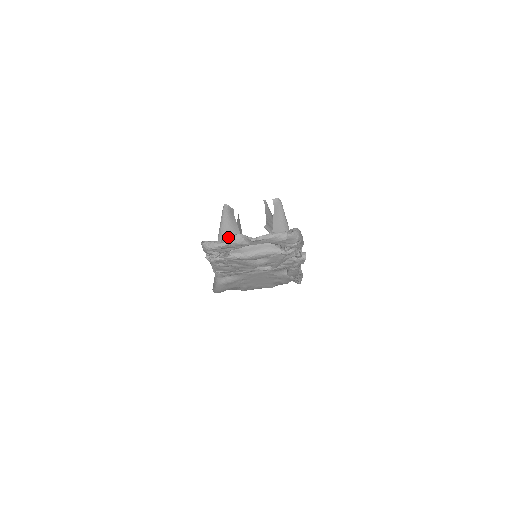
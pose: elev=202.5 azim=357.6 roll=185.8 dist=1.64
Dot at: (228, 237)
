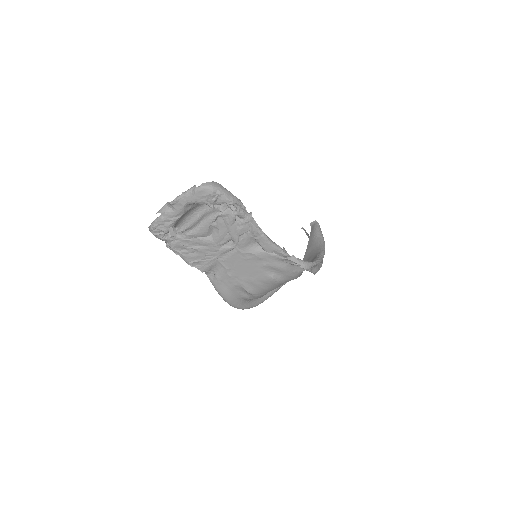
Dot at: (158, 211)
